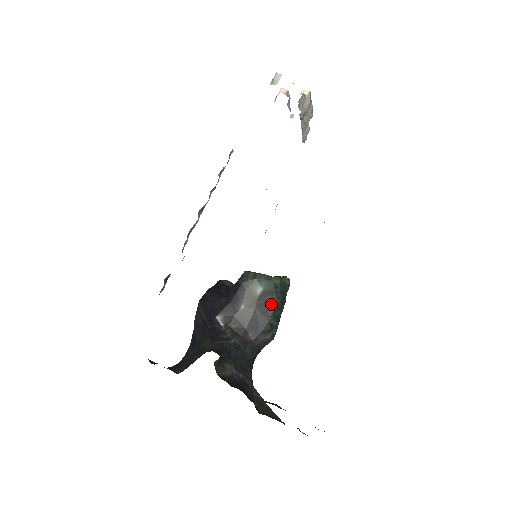
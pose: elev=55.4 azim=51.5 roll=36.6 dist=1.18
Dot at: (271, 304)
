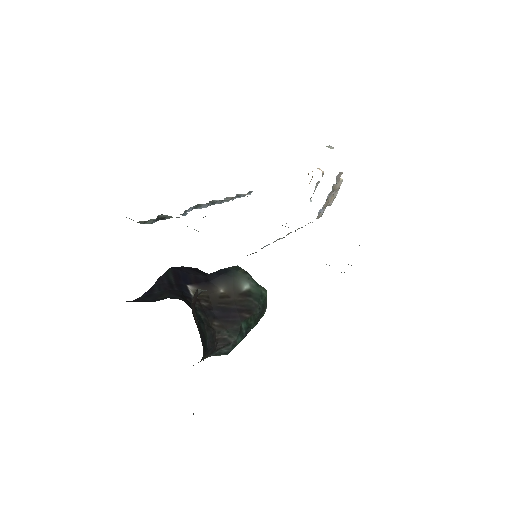
Dot at: (250, 308)
